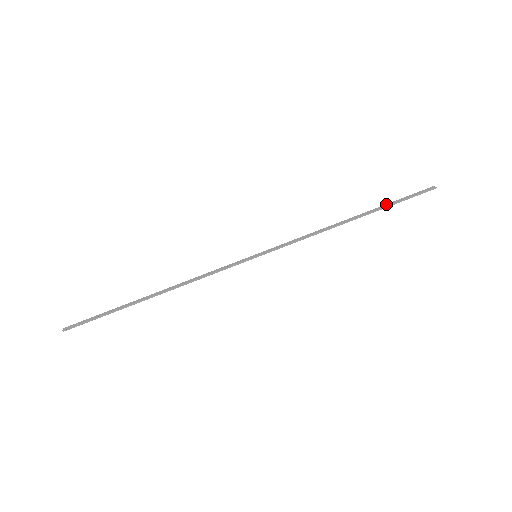
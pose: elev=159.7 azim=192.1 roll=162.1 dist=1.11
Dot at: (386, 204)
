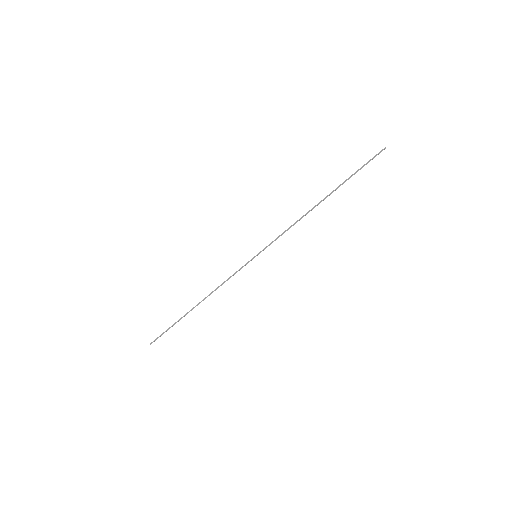
Dot at: (346, 179)
